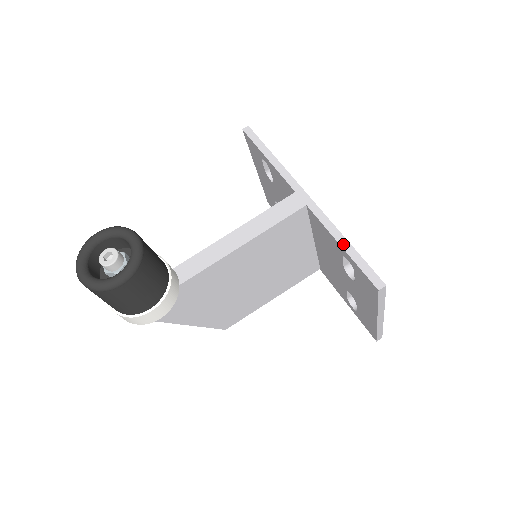
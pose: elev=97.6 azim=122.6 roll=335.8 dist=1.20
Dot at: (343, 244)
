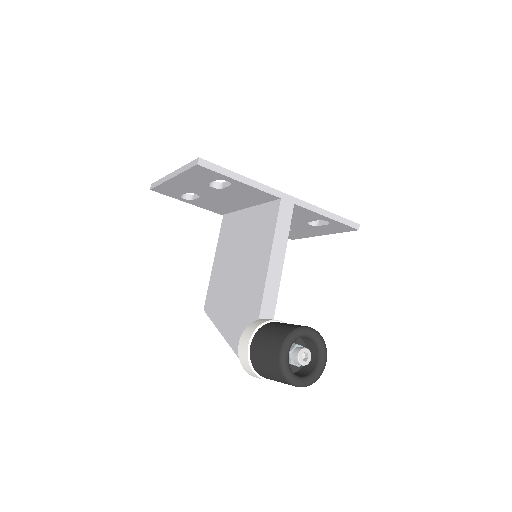
Dot at: (329, 216)
